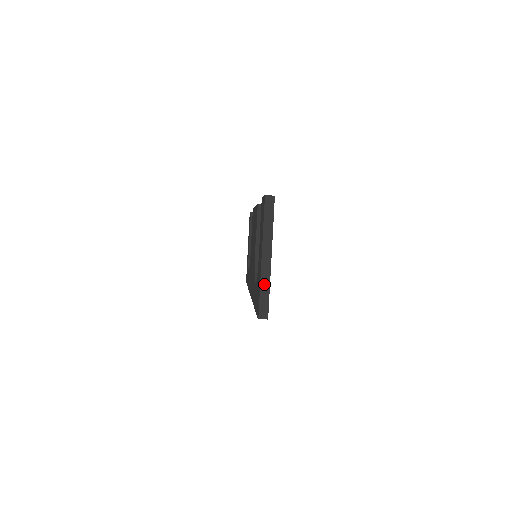
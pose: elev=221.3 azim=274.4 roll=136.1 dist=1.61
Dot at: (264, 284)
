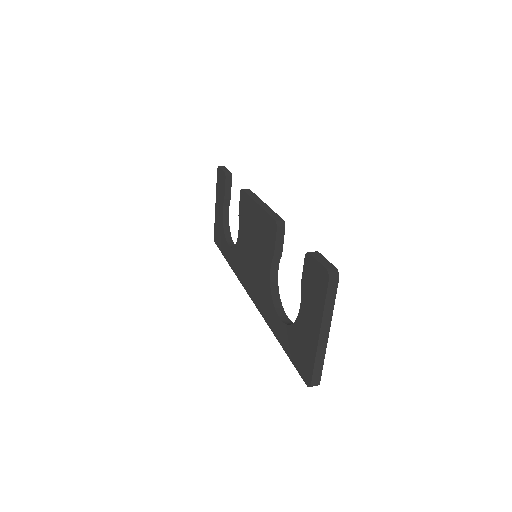
Dot at: (319, 359)
